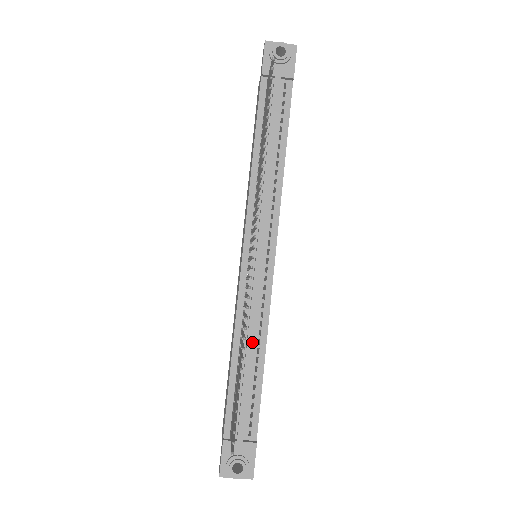
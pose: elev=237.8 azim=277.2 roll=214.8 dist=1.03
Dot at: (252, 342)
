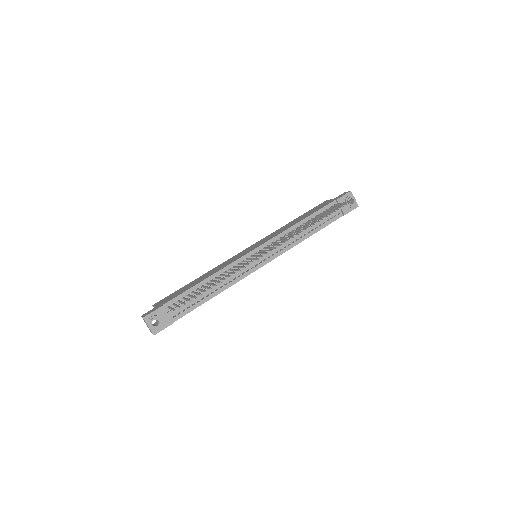
Dot at: (220, 284)
